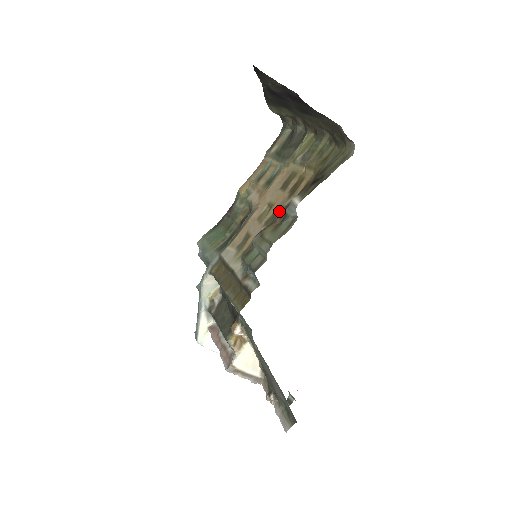
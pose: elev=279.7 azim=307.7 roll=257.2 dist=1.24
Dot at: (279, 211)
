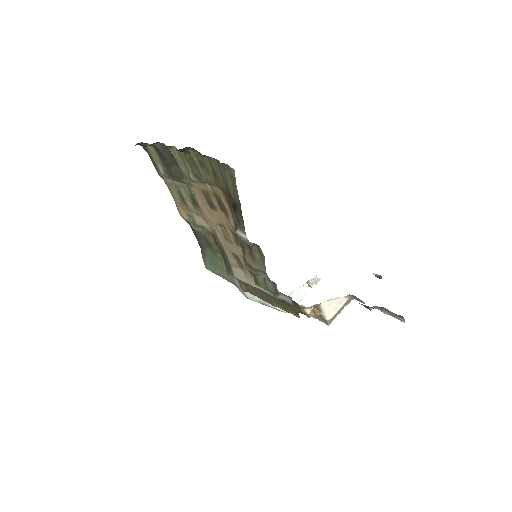
Dot at: (235, 233)
